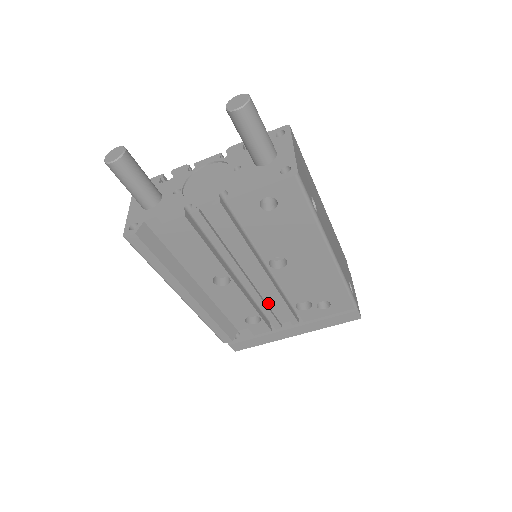
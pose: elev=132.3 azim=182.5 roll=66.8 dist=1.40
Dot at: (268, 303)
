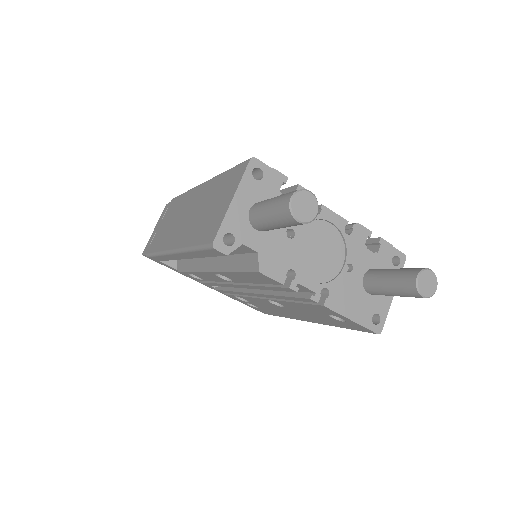
Dot at: occluded
